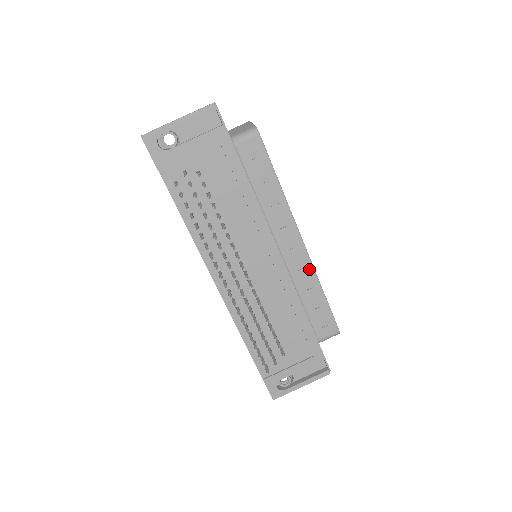
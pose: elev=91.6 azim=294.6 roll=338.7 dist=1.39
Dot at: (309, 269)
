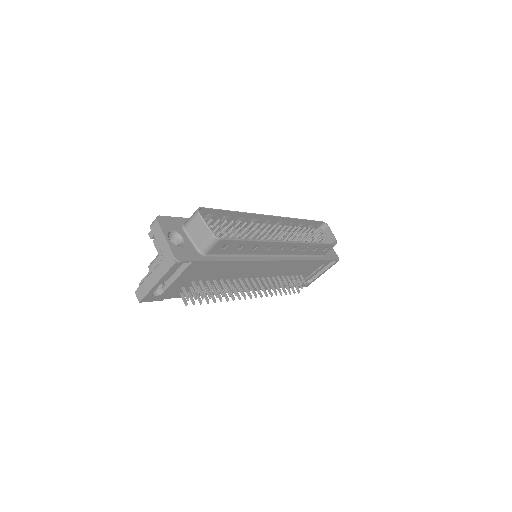
Dot at: (300, 245)
